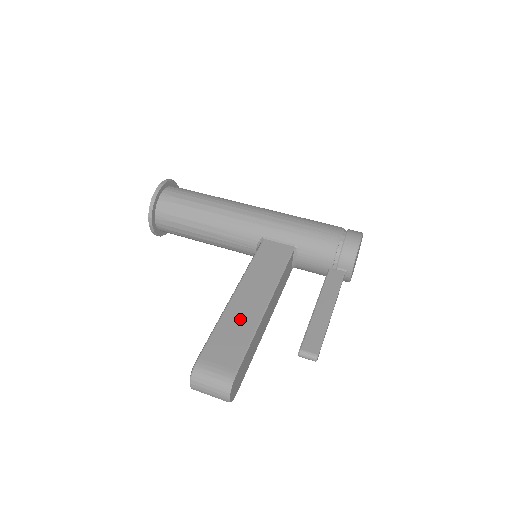
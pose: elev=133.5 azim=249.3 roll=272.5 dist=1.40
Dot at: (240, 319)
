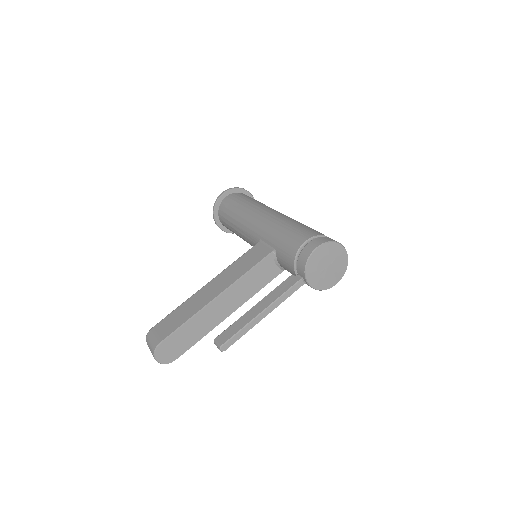
Dot at: (192, 305)
